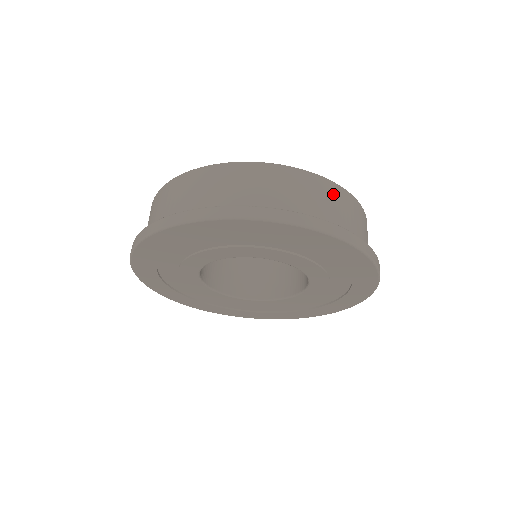
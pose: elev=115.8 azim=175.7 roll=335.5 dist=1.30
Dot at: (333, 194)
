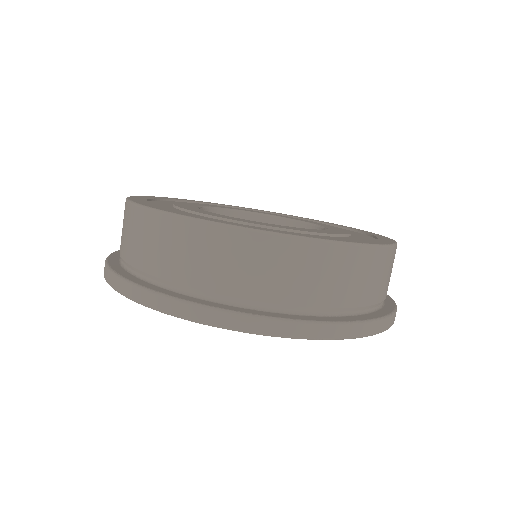
Dot at: (231, 248)
